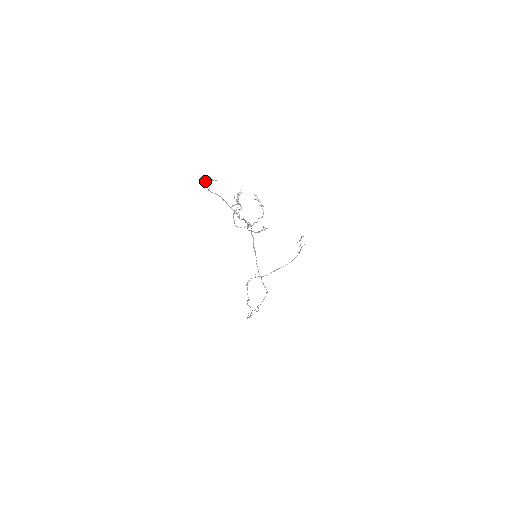
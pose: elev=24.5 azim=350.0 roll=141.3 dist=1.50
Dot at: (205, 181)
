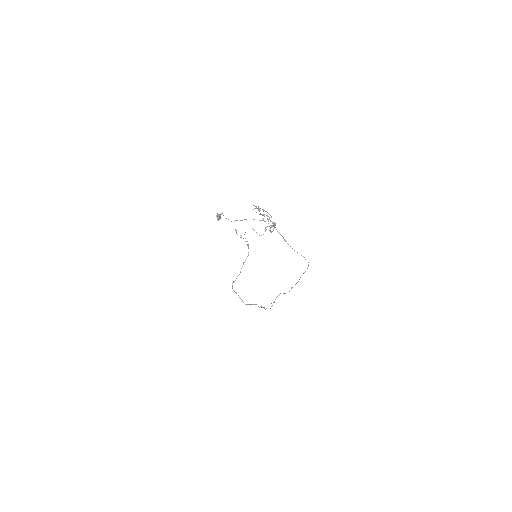
Dot at: (218, 219)
